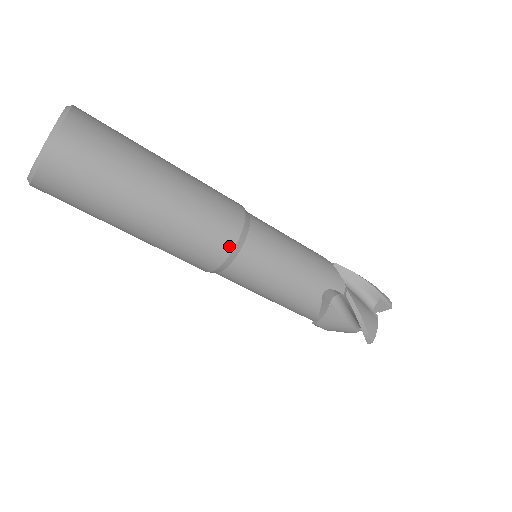
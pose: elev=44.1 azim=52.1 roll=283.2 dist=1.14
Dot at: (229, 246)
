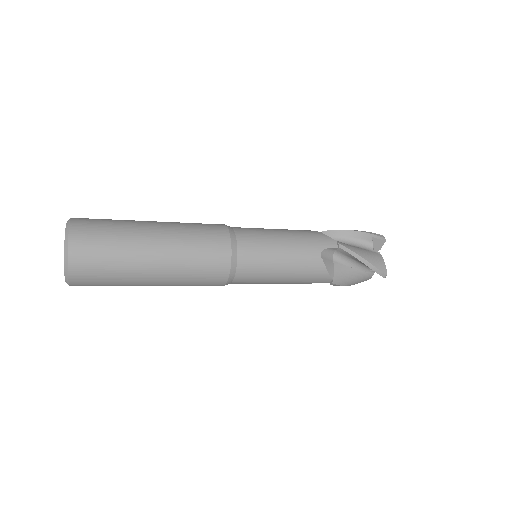
Dot at: occluded
